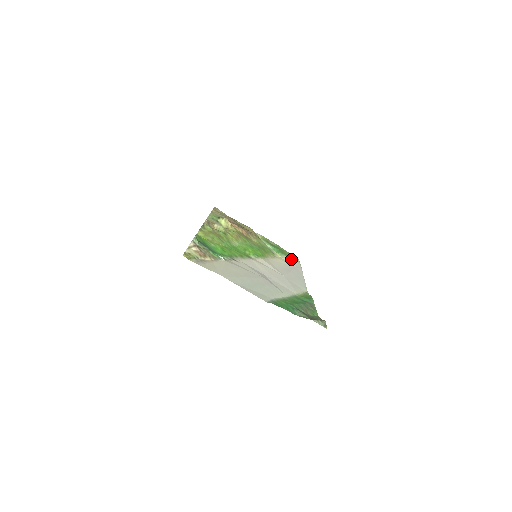
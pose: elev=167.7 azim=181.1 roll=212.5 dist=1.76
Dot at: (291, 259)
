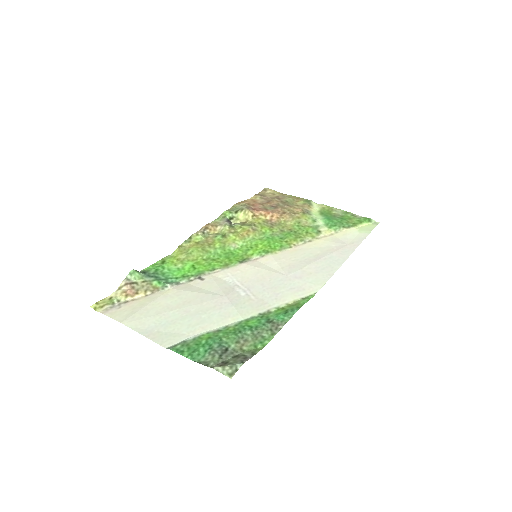
Dot at: (354, 230)
